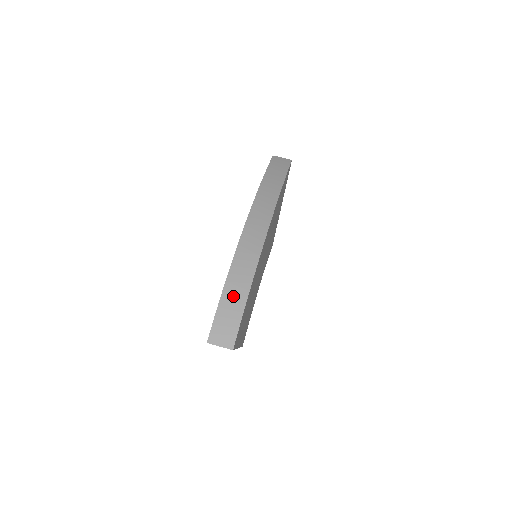
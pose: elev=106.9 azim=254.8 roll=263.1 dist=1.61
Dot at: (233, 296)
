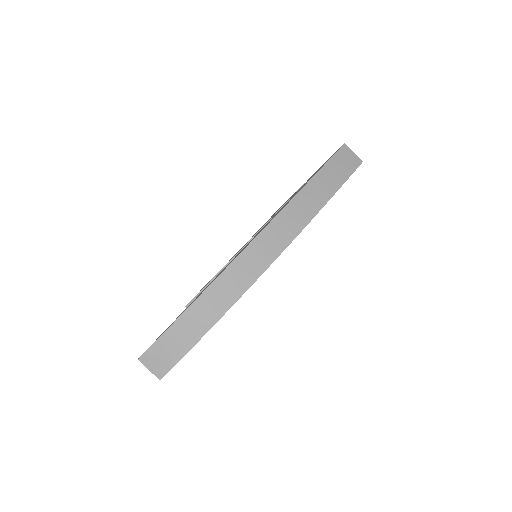
Dot at: (188, 328)
